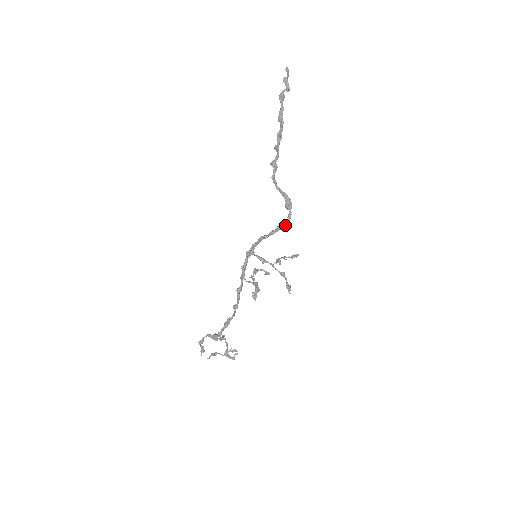
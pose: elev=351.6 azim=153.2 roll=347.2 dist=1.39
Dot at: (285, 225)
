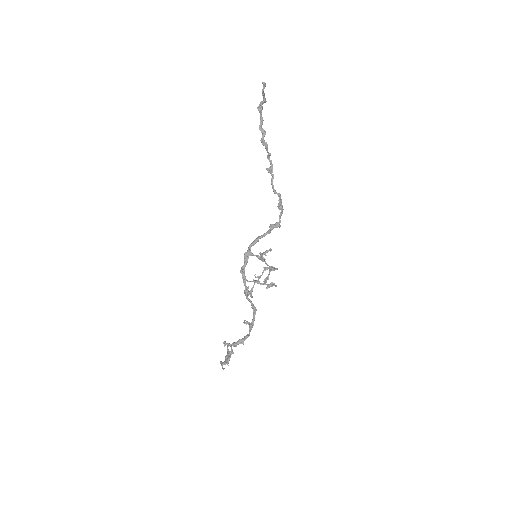
Dot at: (279, 224)
